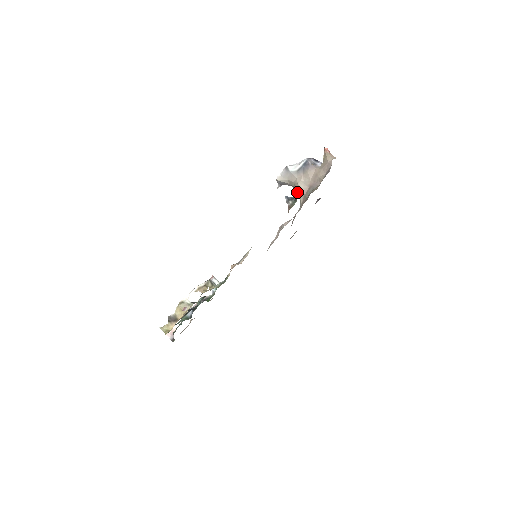
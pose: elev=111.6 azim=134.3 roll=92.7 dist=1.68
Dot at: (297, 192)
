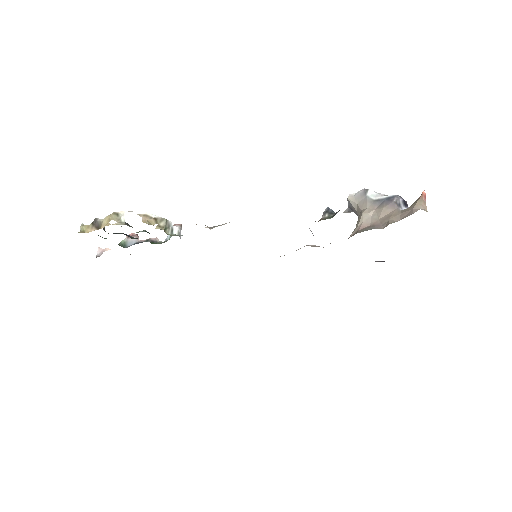
Dot at: occluded
